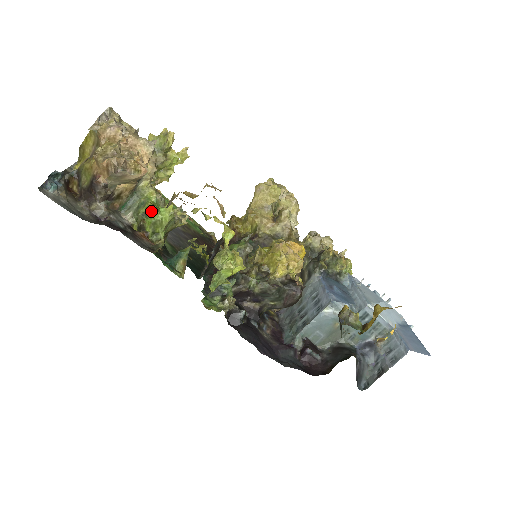
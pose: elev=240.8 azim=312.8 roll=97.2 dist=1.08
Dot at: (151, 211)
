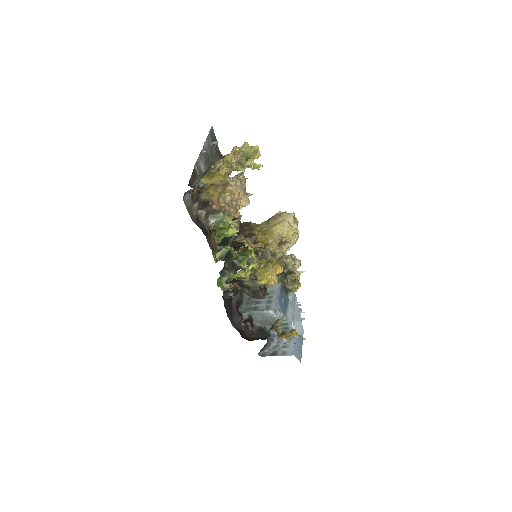
Dot at: (225, 229)
